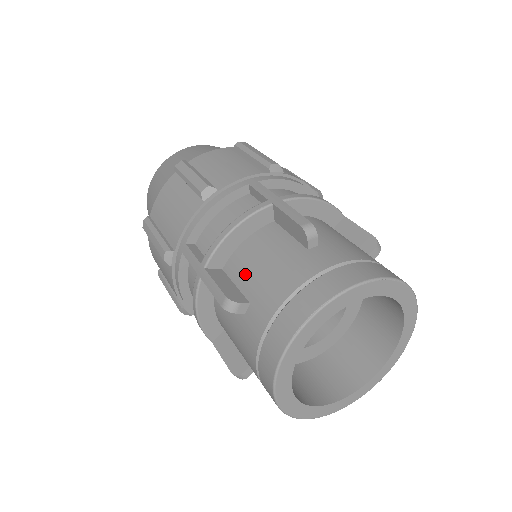
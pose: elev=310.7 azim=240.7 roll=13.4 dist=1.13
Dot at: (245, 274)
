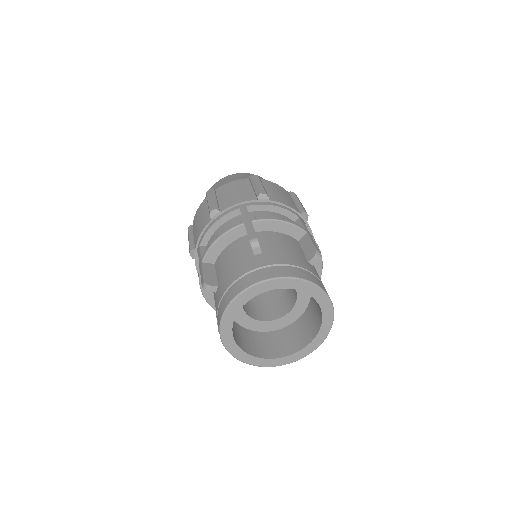
Dot at: (221, 268)
